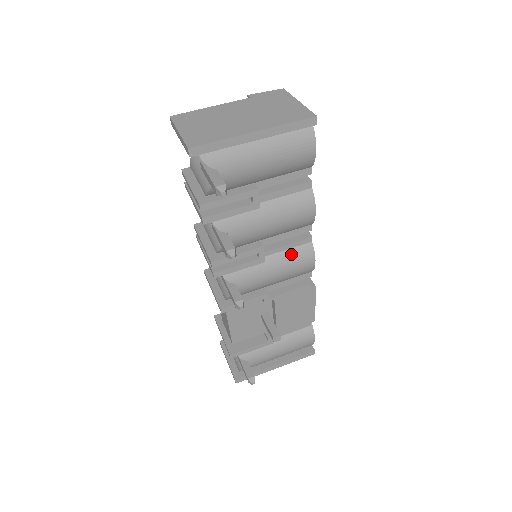
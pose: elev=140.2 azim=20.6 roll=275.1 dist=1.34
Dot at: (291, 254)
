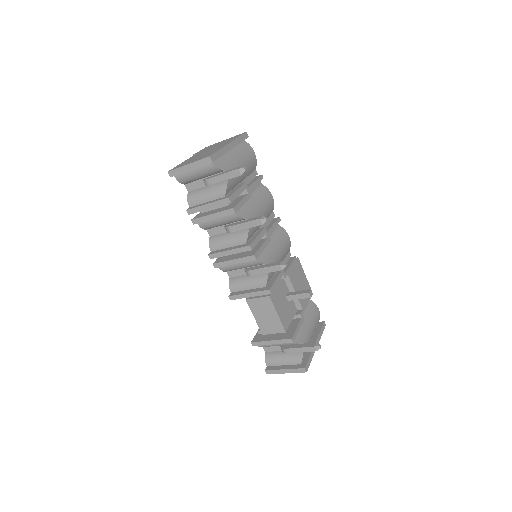
Dot at: (276, 235)
